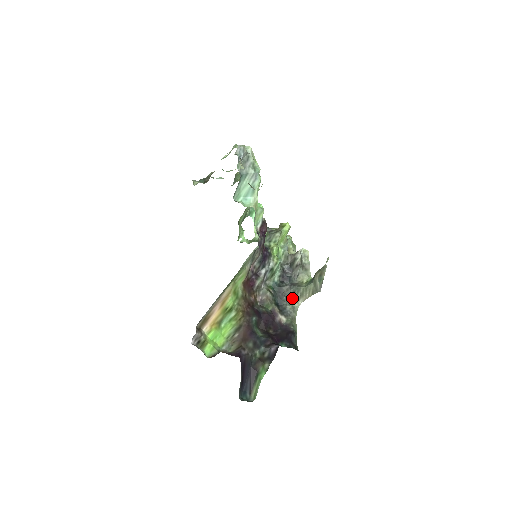
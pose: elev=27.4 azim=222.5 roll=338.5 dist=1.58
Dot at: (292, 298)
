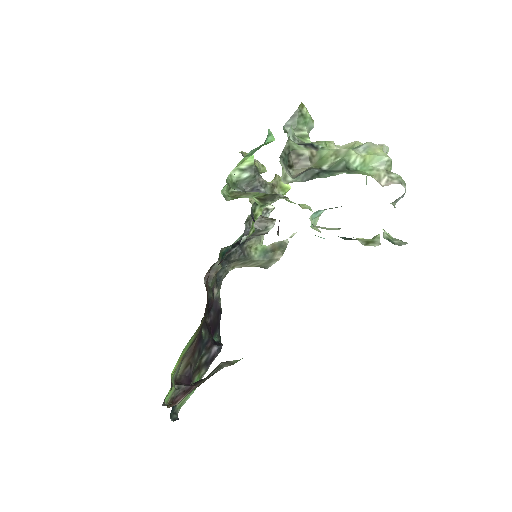
Dot at: (231, 263)
